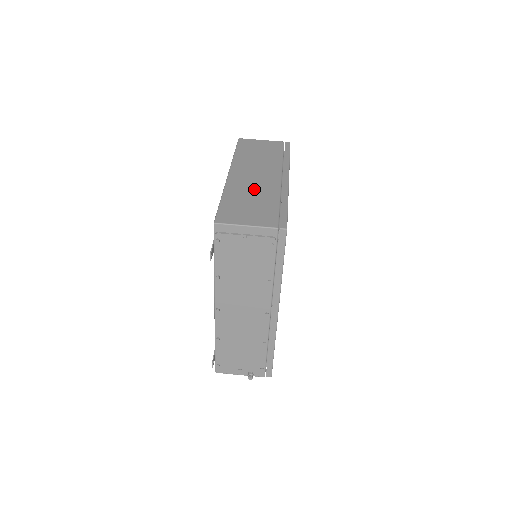
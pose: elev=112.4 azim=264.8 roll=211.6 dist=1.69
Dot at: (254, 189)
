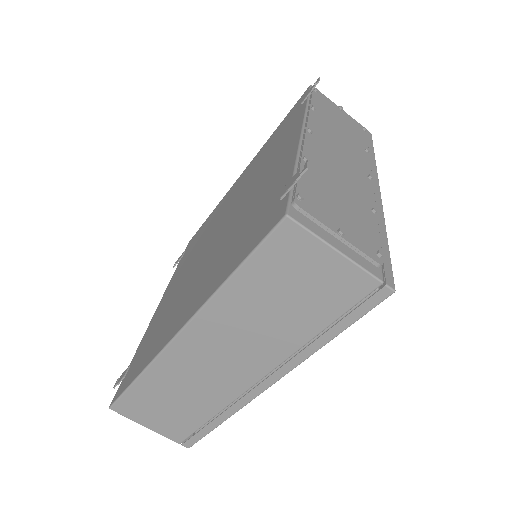
Dot at: (194, 385)
